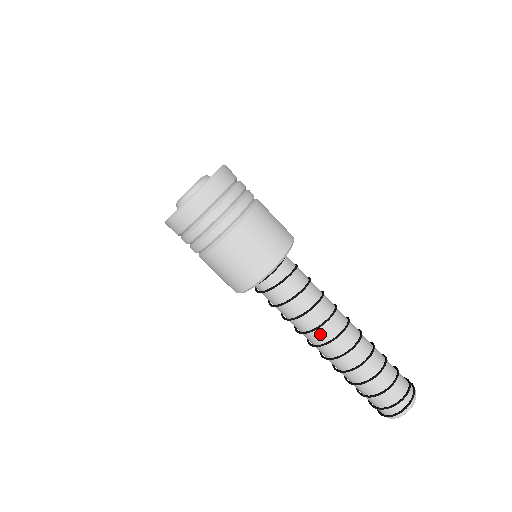
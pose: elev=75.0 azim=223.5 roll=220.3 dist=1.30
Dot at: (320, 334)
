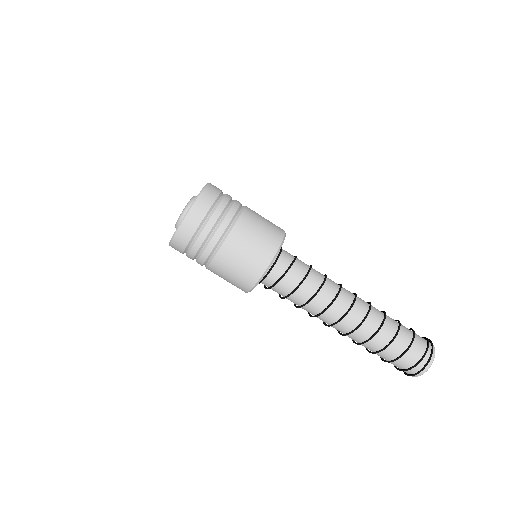
Dot at: (322, 319)
